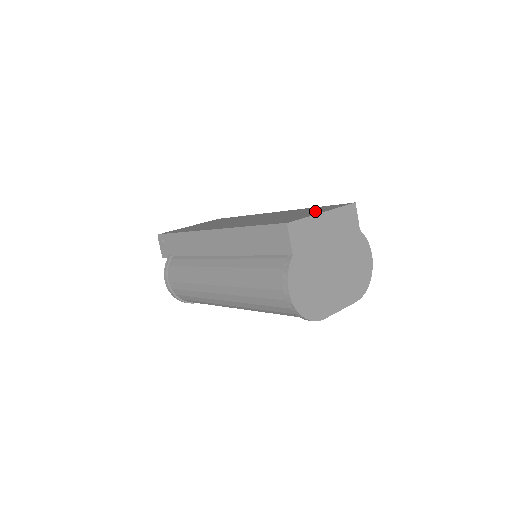
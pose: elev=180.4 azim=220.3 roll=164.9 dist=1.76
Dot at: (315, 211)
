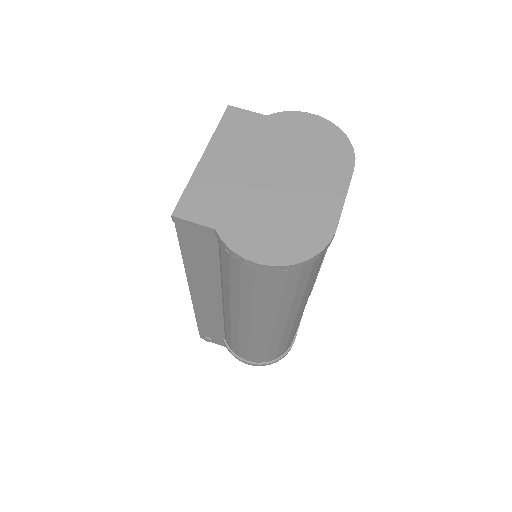
Dot at: occluded
